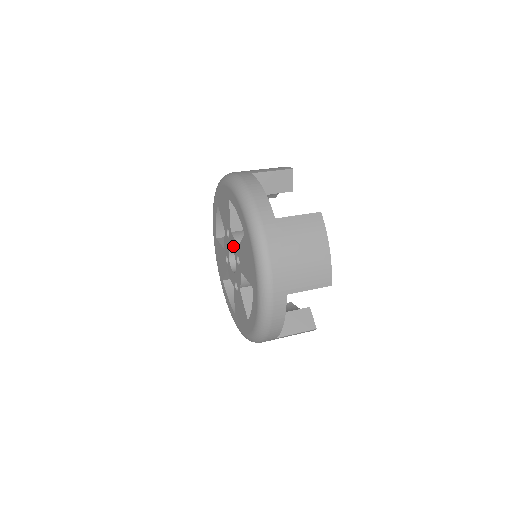
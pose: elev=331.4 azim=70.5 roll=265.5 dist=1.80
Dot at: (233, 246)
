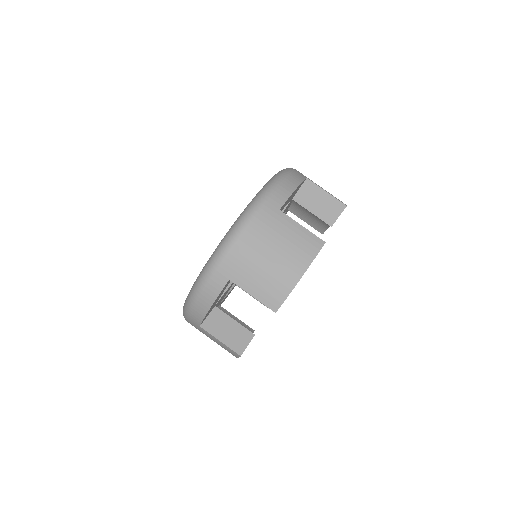
Dot at: occluded
